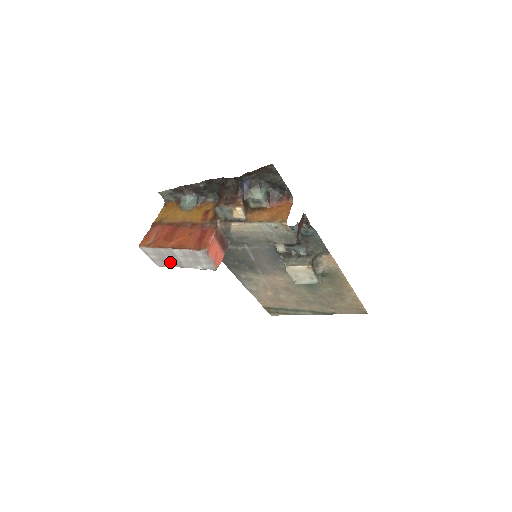
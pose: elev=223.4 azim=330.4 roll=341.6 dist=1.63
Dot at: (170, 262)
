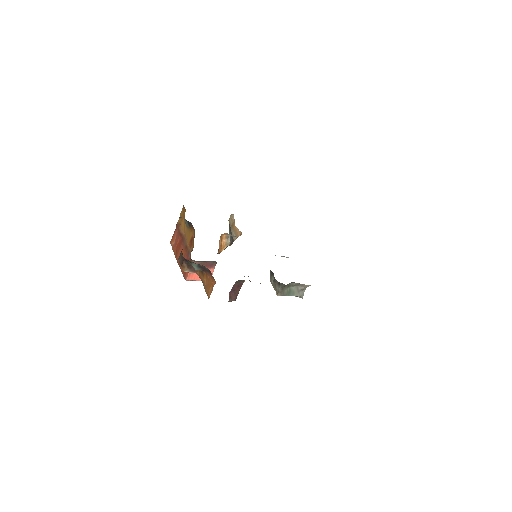
Dot at: occluded
